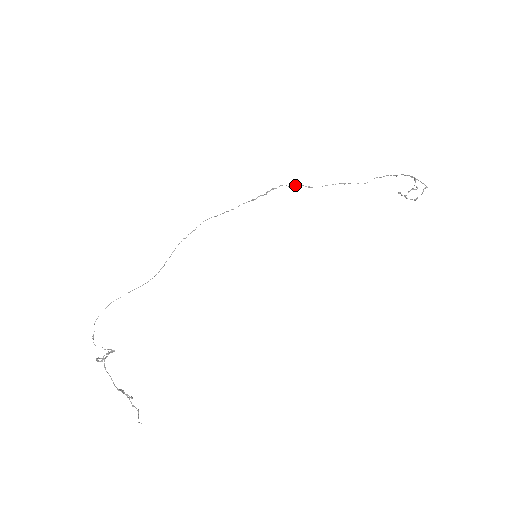
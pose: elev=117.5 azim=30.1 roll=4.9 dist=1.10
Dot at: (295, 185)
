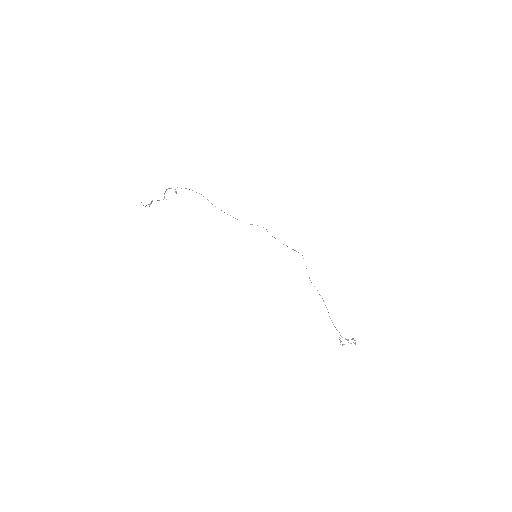
Dot at: occluded
